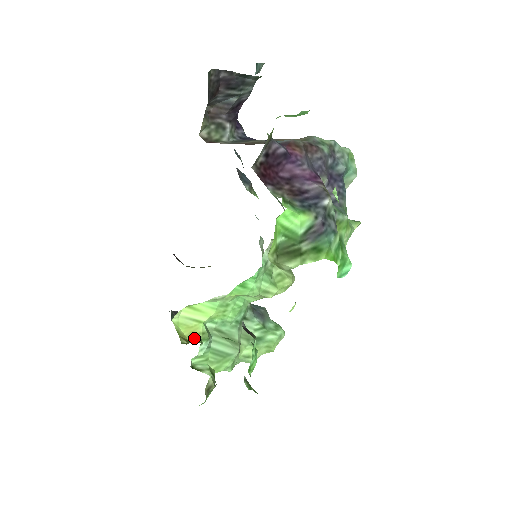
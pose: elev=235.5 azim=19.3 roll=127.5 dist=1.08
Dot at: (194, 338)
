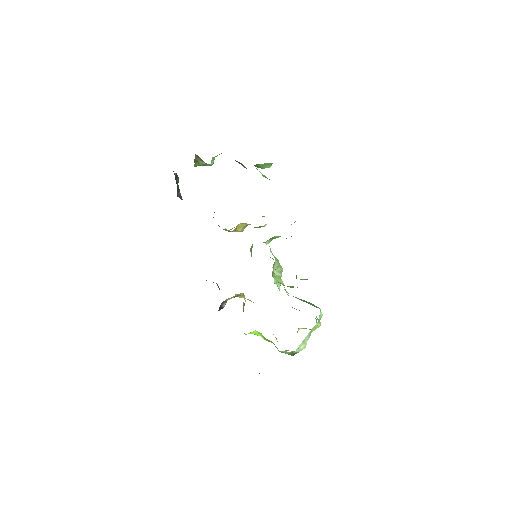
Dot at: occluded
